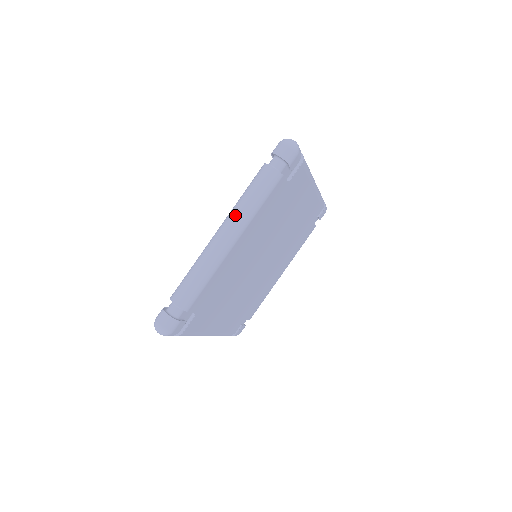
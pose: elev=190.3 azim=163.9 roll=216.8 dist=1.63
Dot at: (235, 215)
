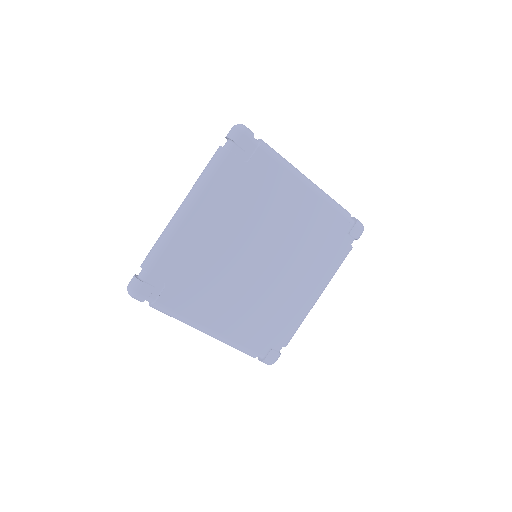
Dot at: (191, 189)
